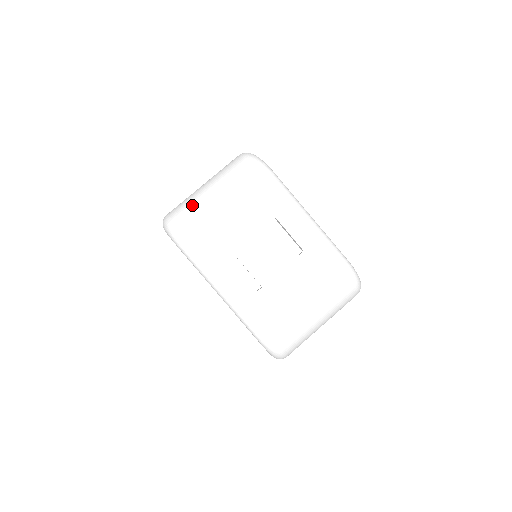
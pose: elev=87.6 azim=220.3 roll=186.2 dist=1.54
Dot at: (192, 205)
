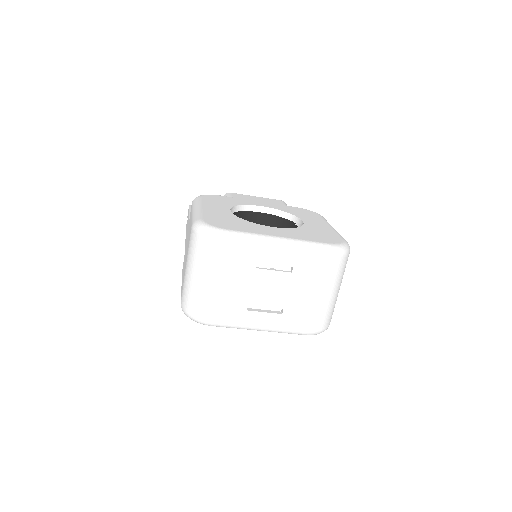
Dot at: (194, 295)
